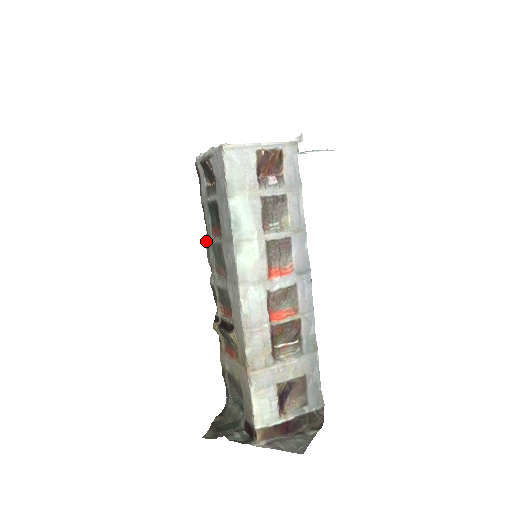
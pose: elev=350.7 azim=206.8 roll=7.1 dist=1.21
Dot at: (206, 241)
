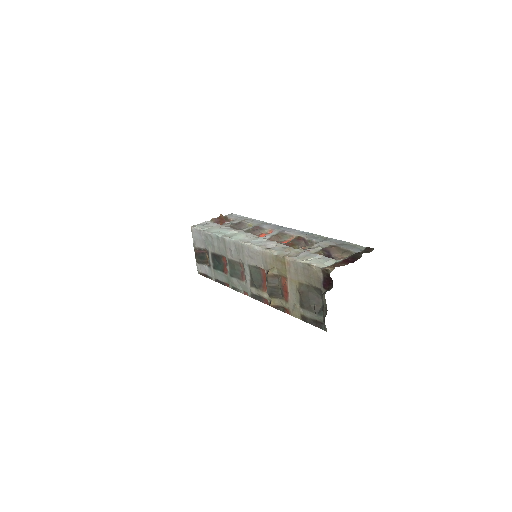
Dot at: (231, 288)
